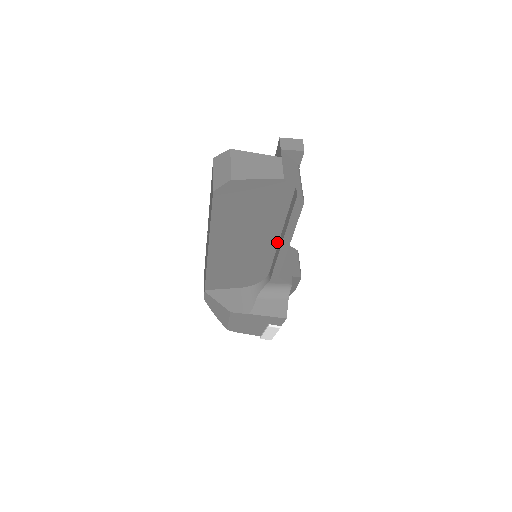
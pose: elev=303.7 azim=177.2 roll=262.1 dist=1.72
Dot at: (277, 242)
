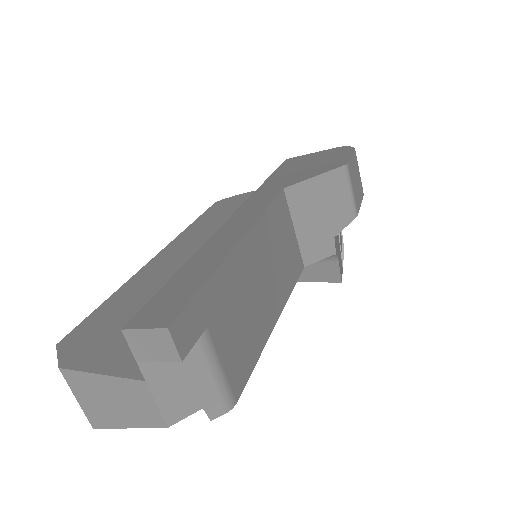
Dot at: occluded
